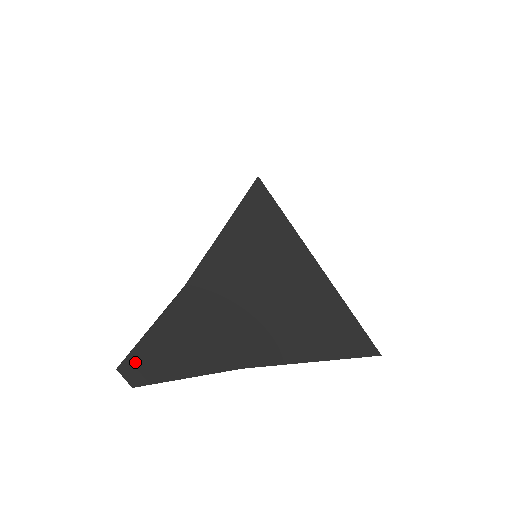
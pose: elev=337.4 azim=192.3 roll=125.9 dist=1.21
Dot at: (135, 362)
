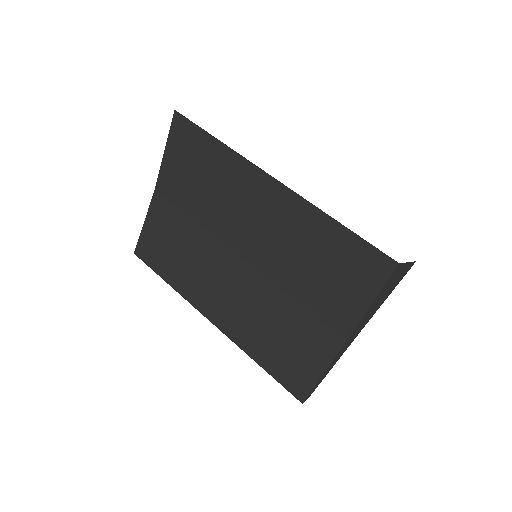
Dot at: occluded
